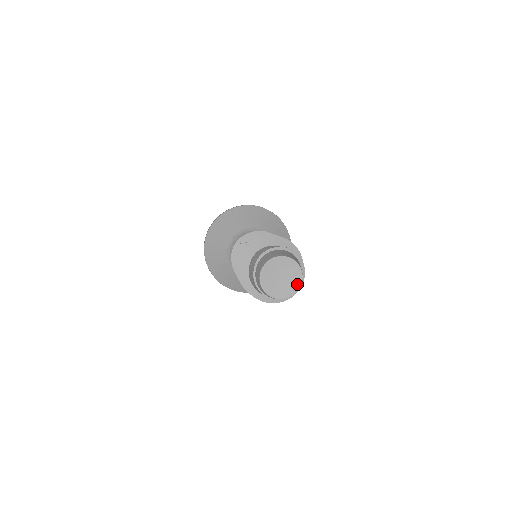
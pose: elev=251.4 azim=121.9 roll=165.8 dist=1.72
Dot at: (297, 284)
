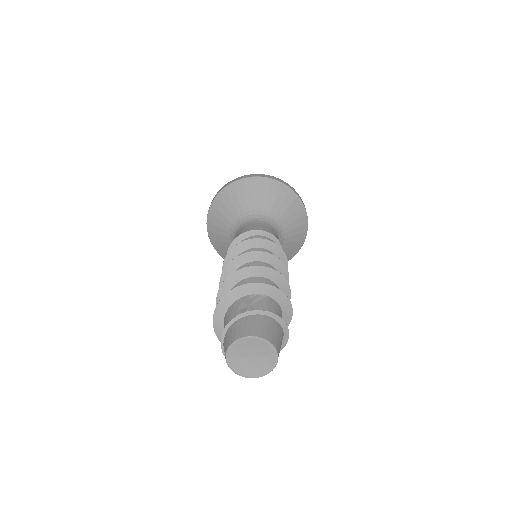
Dot at: (272, 354)
